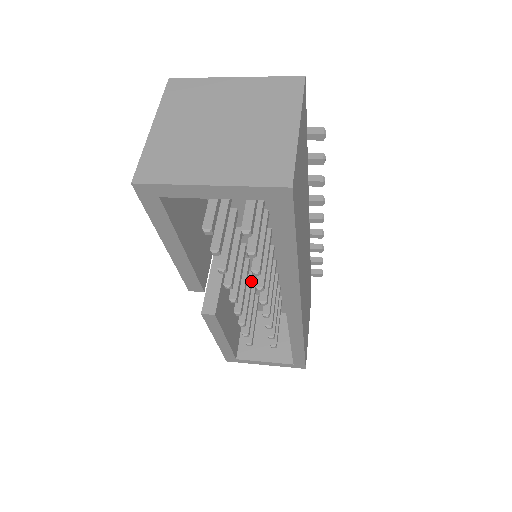
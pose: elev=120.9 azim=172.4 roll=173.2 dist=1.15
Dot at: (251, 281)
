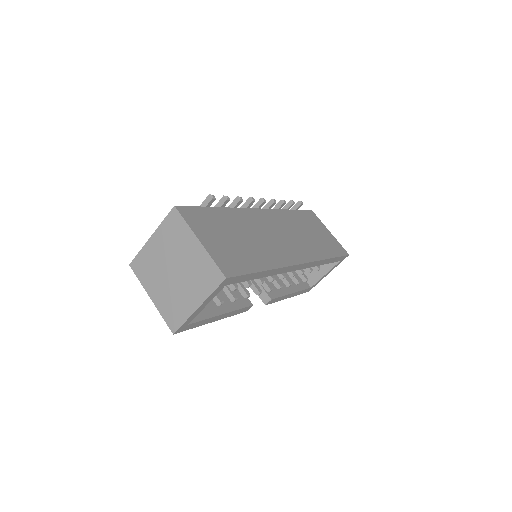
Dot at: occluded
